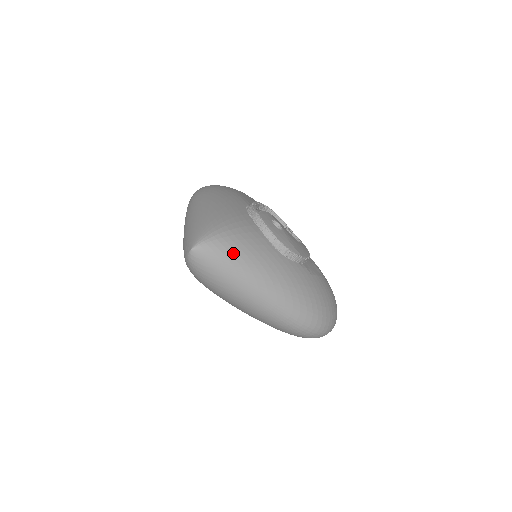
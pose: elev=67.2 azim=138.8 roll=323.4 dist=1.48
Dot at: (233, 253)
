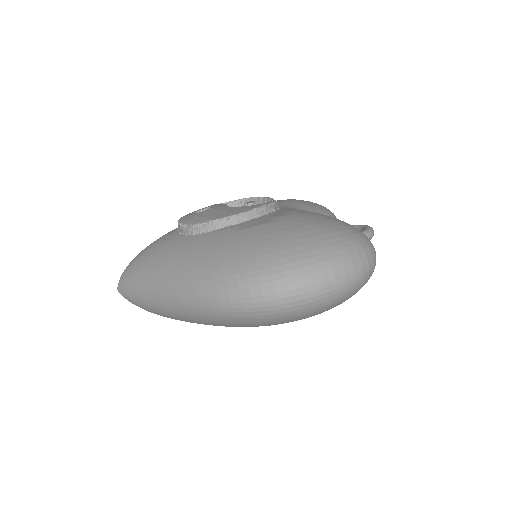
Dot at: (135, 269)
